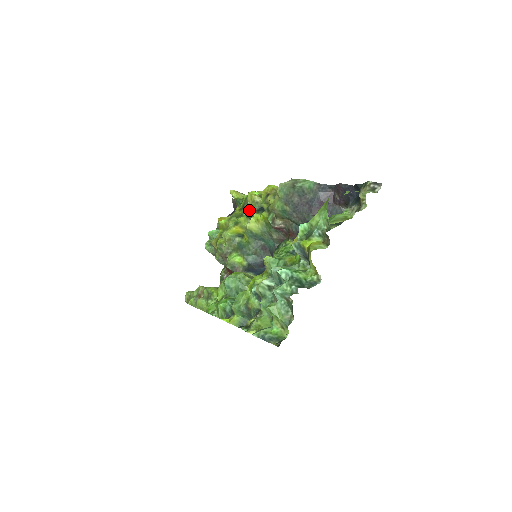
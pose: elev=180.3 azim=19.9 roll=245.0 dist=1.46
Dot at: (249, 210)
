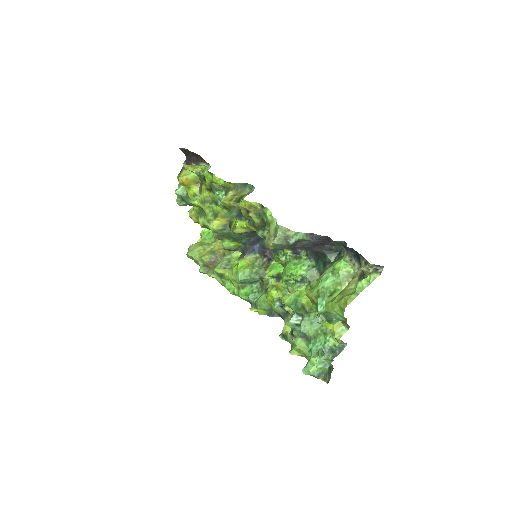
Dot at: occluded
